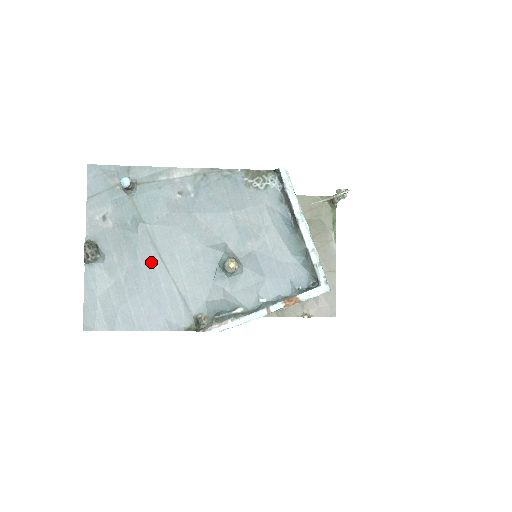
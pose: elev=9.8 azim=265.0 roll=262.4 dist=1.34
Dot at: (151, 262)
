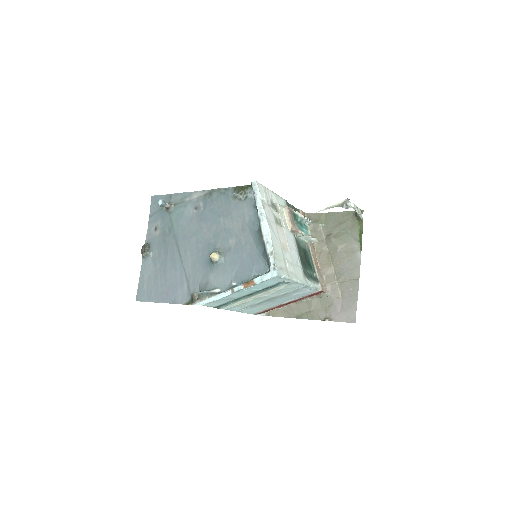
Dot at: (174, 256)
